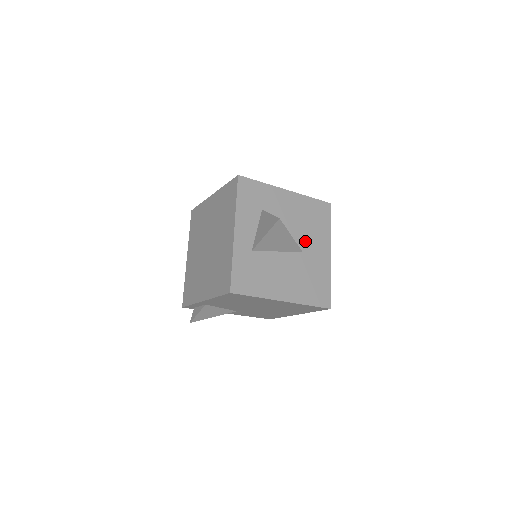
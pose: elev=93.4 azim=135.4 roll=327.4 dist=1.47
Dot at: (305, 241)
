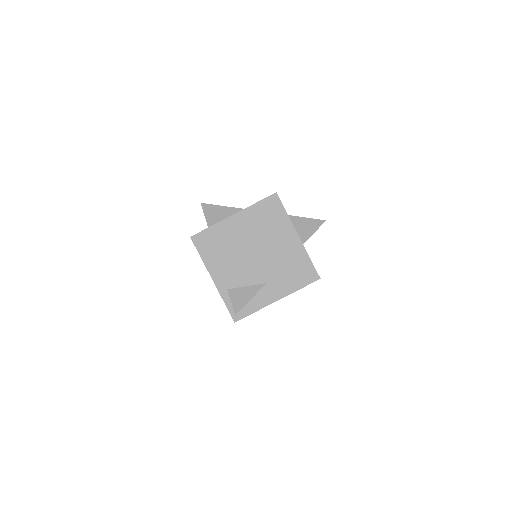
Dot at: occluded
